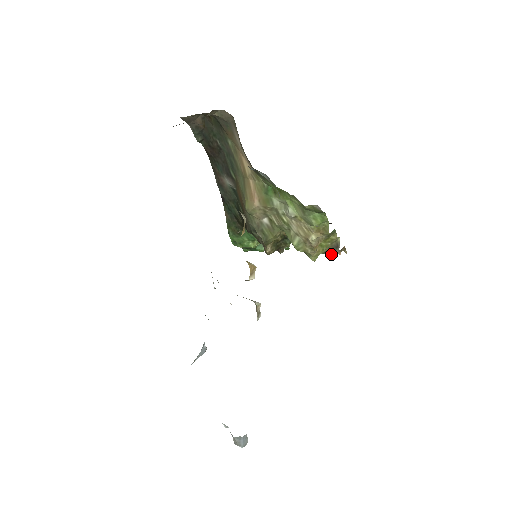
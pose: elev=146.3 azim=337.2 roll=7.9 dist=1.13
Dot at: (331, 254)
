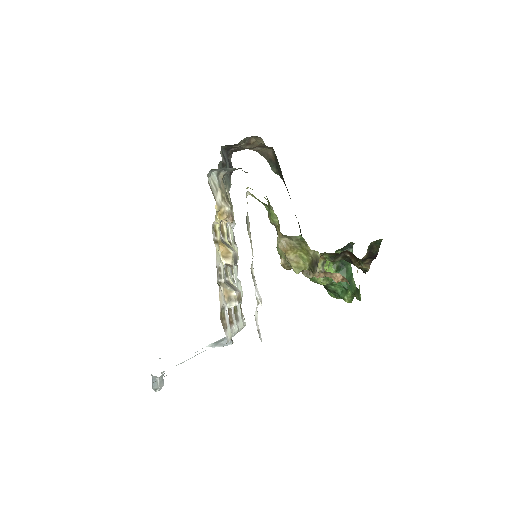
Dot at: (312, 271)
